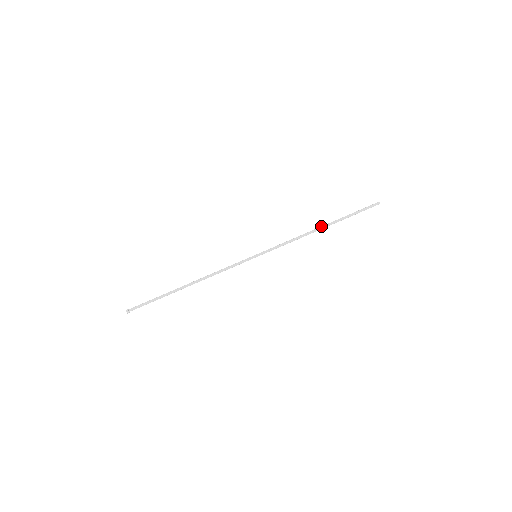
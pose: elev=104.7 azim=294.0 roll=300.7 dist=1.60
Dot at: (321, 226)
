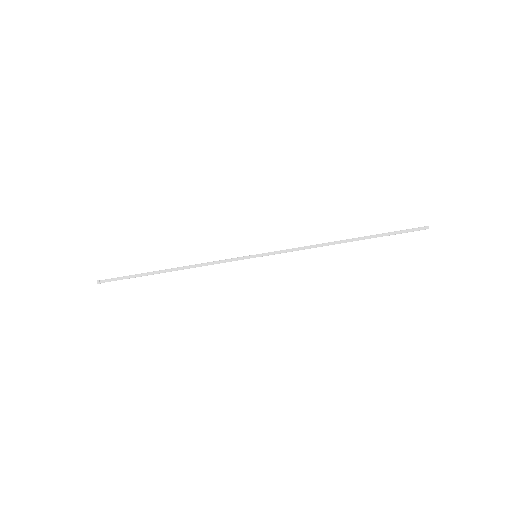
Dot at: occluded
